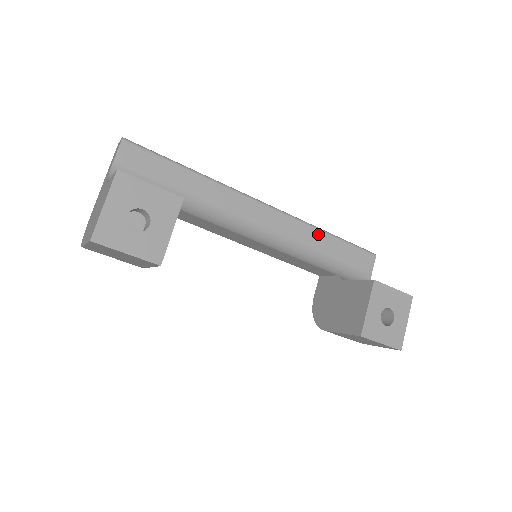
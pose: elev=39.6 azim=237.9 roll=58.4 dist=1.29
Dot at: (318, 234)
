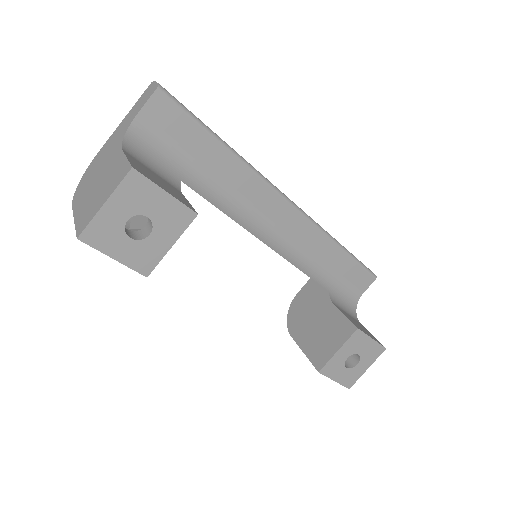
Dot at: (330, 245)
